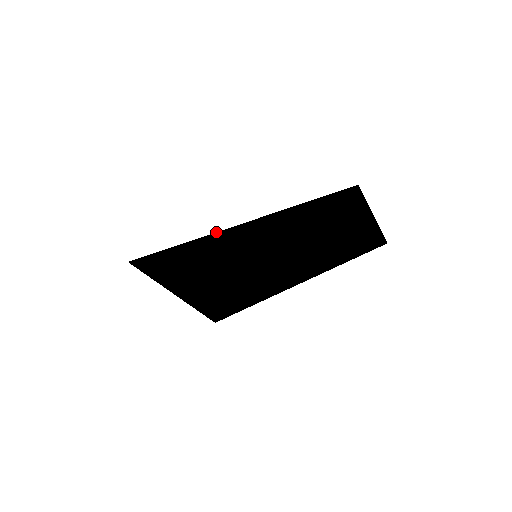
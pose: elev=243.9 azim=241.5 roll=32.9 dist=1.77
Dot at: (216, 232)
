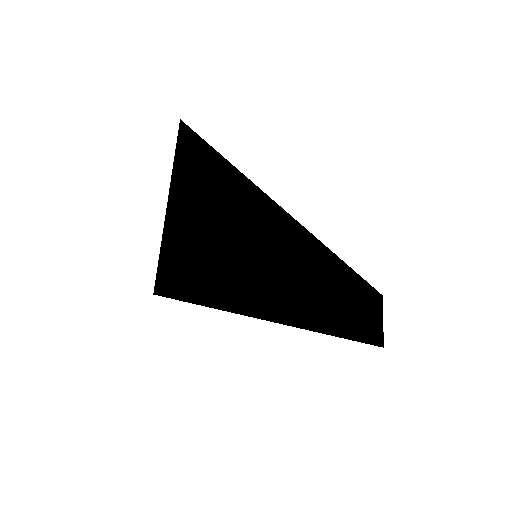
Dot at: occluded
